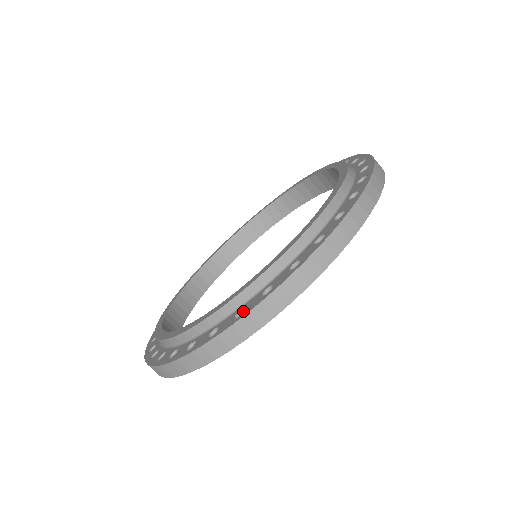
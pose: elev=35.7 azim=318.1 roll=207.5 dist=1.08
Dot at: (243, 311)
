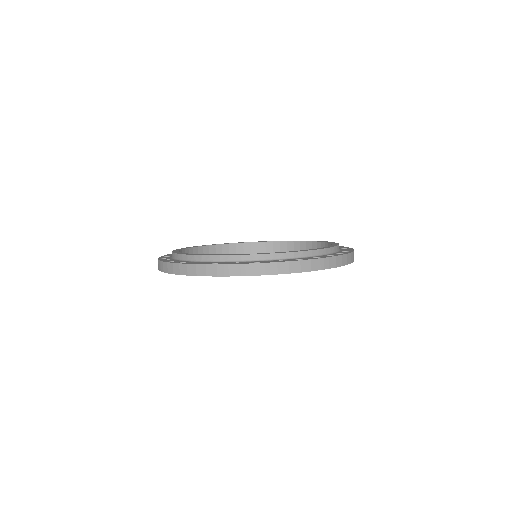
Dot at: occluded
